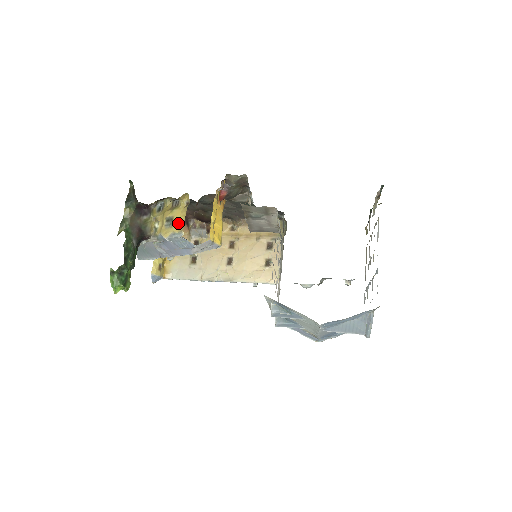
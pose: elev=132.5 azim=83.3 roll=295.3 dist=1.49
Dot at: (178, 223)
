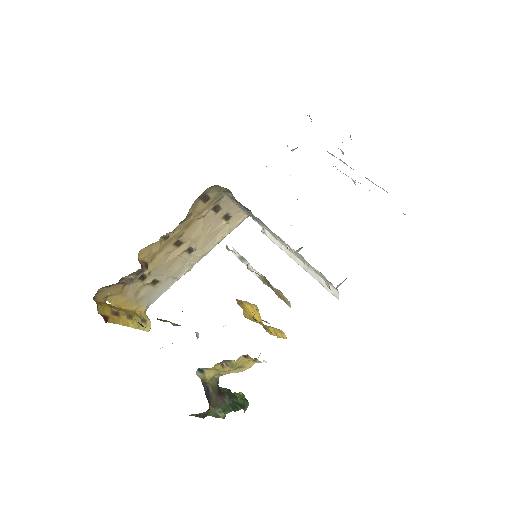
Dot at: (248, 363)
